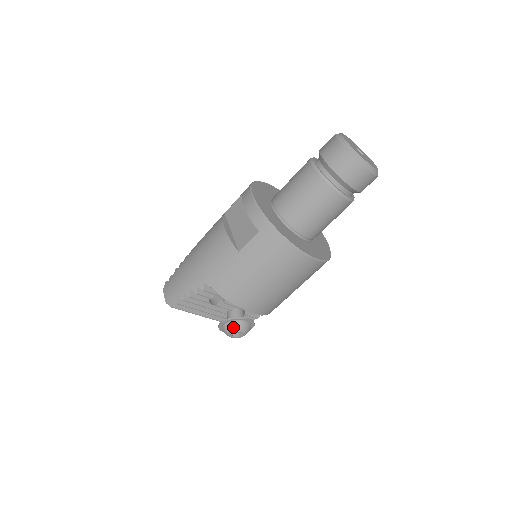
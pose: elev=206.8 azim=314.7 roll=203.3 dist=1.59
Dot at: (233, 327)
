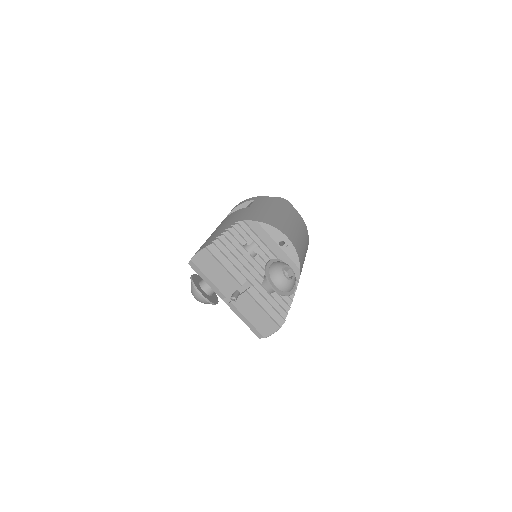
Dot at: (280, 262)
